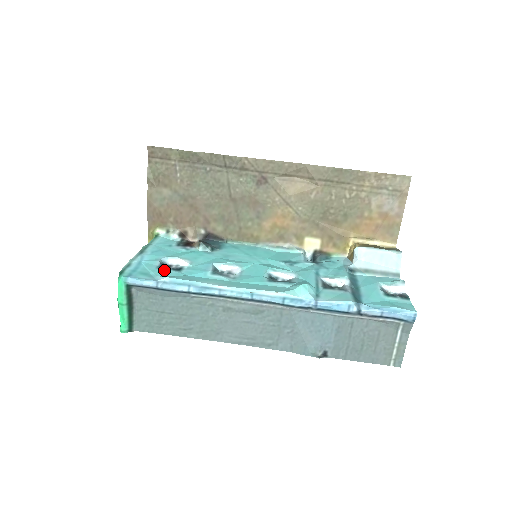
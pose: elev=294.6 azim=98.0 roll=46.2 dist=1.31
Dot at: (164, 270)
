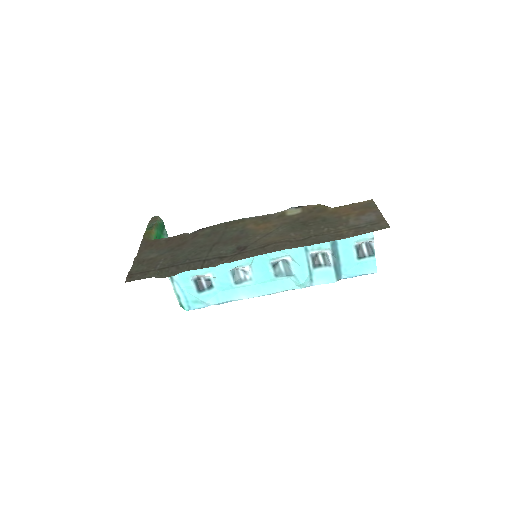
Dot at: (204, 294)
